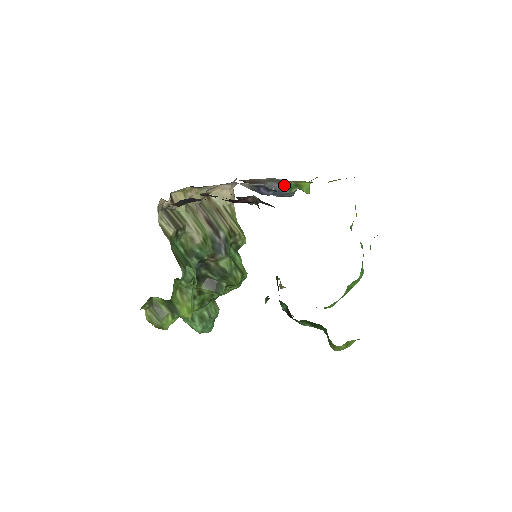
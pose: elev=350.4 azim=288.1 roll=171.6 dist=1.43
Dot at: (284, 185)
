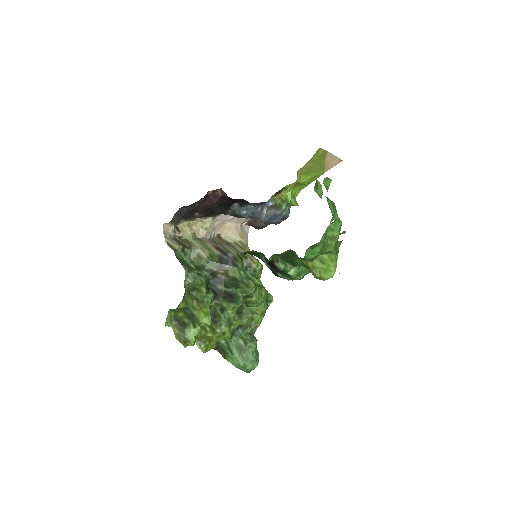
Dot at: (275, 207)
